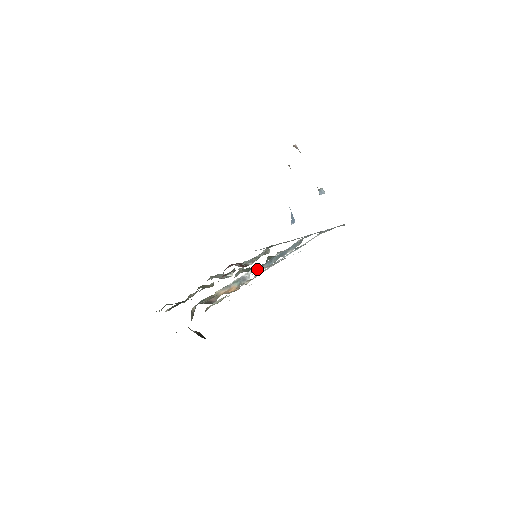
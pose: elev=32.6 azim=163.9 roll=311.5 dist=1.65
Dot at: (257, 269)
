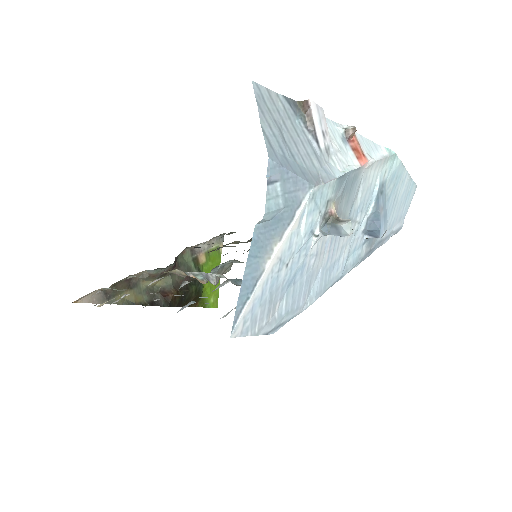
Dot at: occluded
